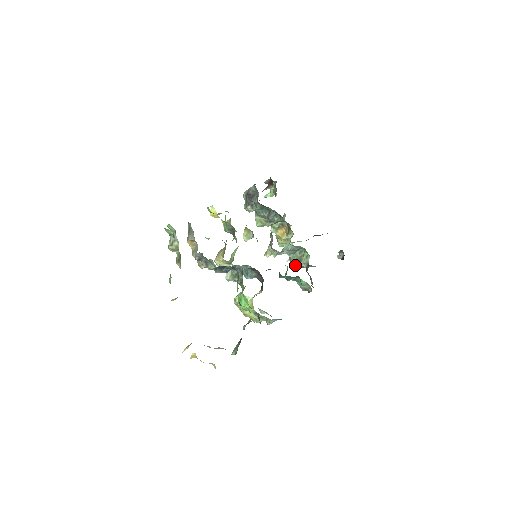
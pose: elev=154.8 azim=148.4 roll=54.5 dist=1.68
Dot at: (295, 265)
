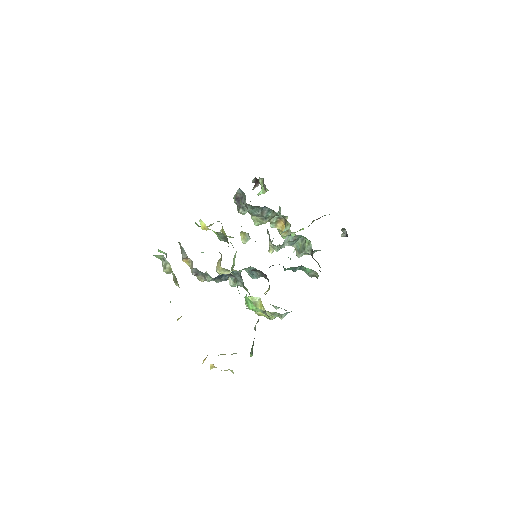
Dot at: (301, 254)
